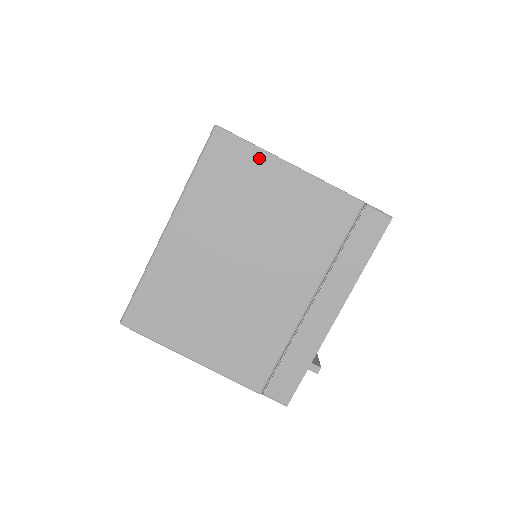
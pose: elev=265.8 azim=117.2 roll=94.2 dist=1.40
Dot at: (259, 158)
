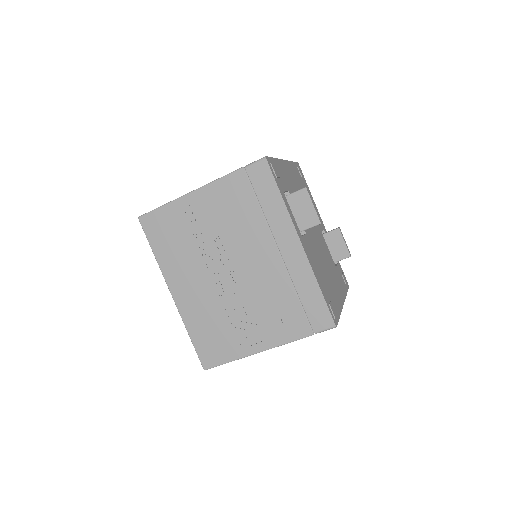
Dot at: occluded
